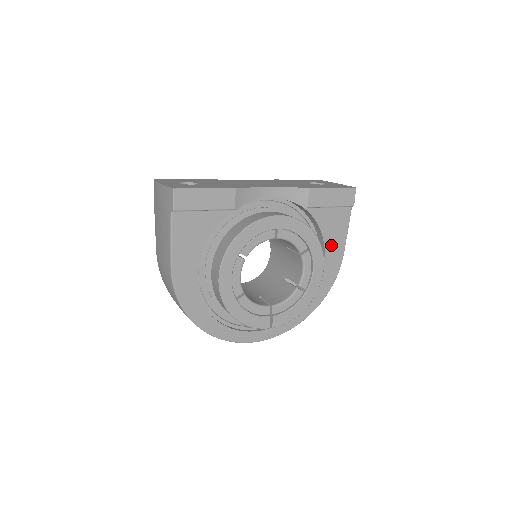
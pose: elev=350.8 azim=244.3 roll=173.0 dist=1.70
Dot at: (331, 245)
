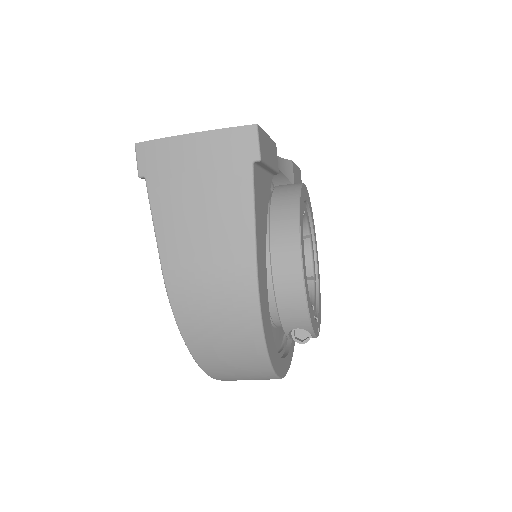
Dot at: occluded
